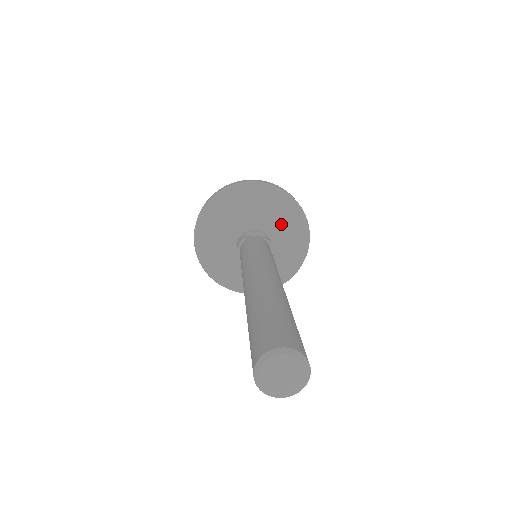
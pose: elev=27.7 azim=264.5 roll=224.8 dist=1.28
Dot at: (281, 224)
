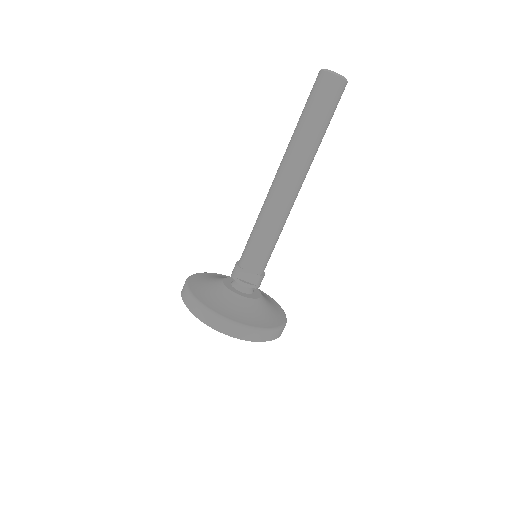
Dot at: occluded
